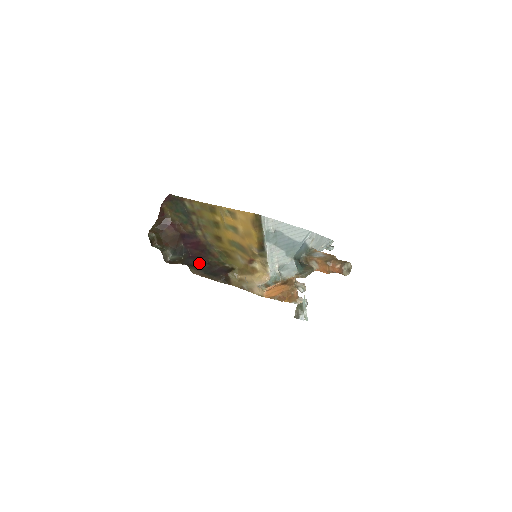
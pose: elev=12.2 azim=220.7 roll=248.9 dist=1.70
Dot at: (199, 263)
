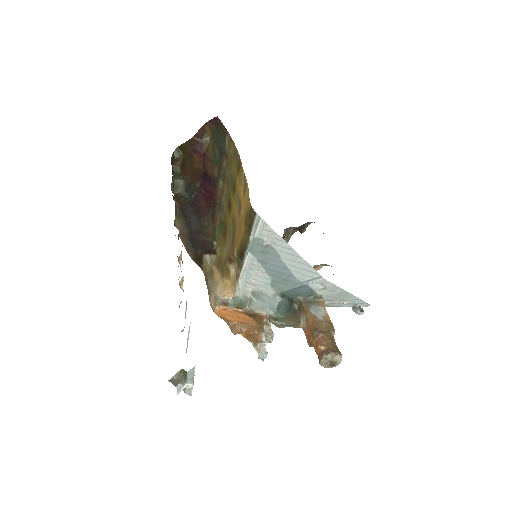
Dot at: (193, 219)
